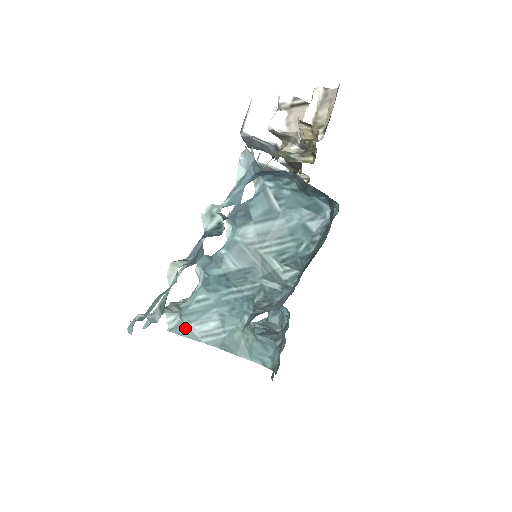
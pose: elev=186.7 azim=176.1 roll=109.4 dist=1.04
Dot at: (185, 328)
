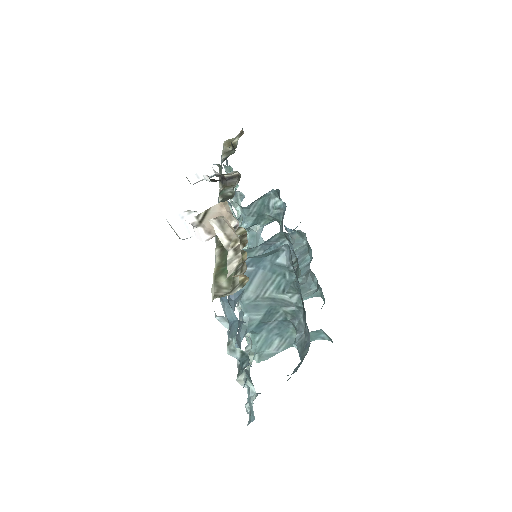
Dot at: (264, 355)
